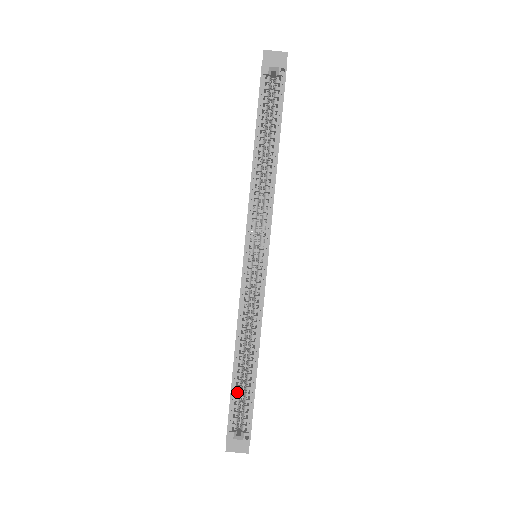
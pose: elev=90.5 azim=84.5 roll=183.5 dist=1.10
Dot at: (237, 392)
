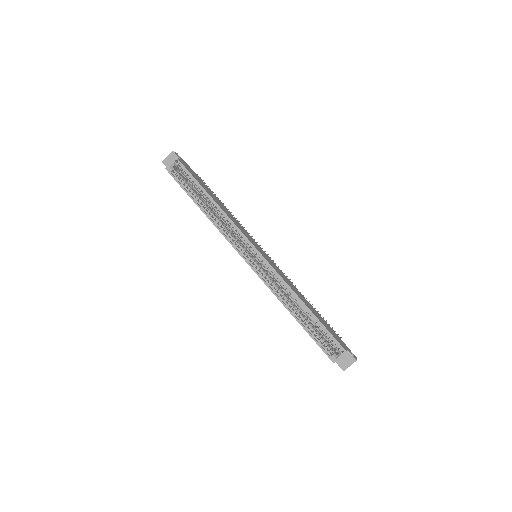
Dot at: (313, 332)
